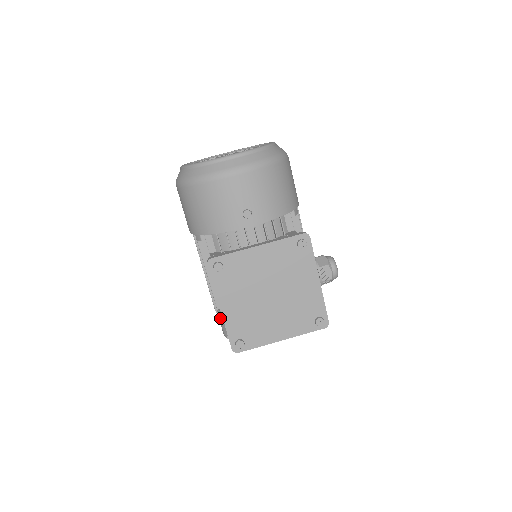
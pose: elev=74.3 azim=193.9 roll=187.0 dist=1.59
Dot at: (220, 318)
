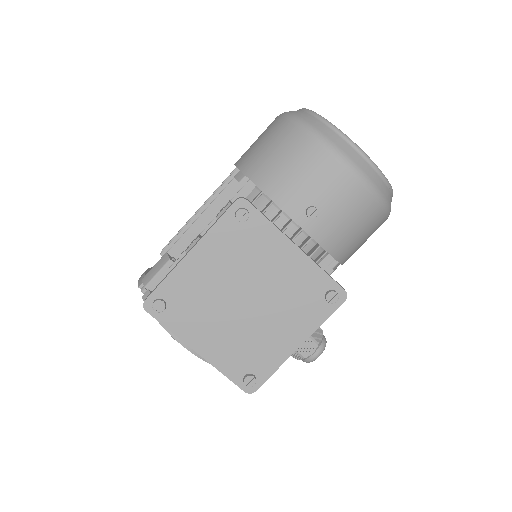
Dot at: (159, 262)
